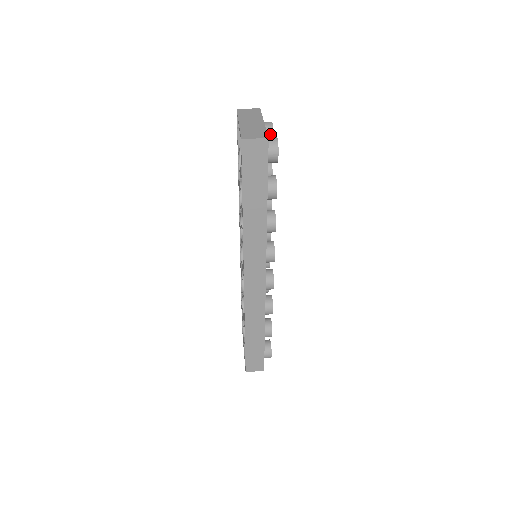
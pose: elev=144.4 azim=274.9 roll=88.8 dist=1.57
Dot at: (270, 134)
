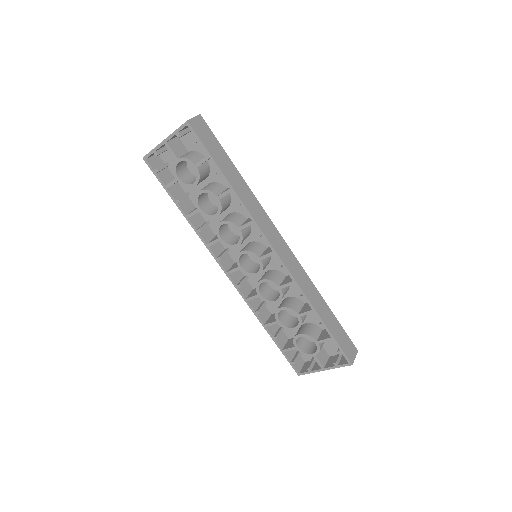
Dot at: occluded
